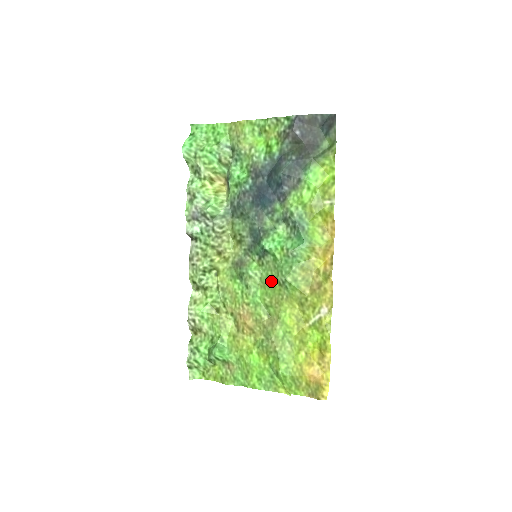
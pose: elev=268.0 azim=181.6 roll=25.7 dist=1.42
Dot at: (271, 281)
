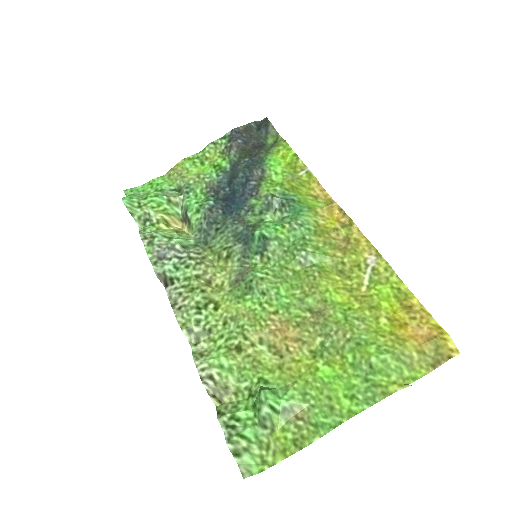
Dot at: (289, 269)
